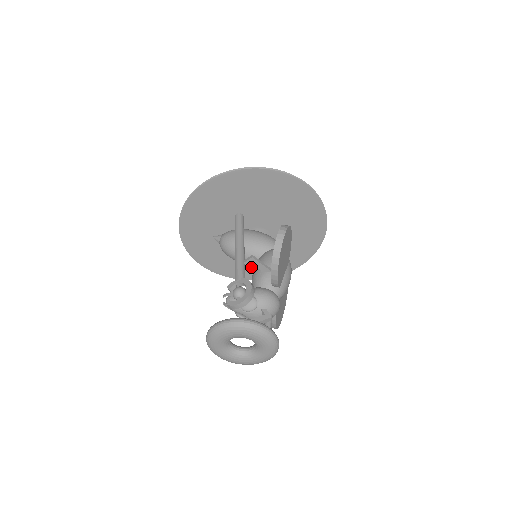
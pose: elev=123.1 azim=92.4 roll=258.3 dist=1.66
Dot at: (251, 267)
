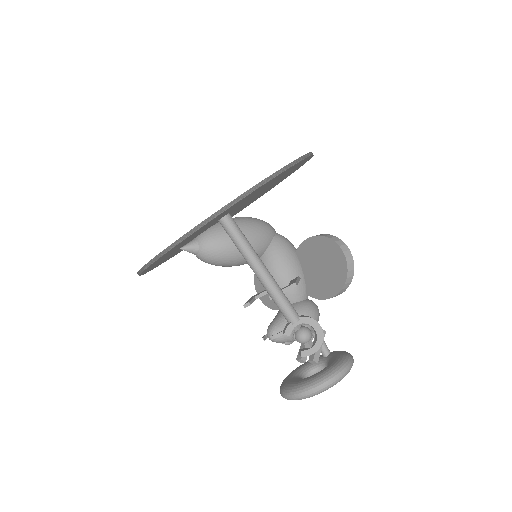
Dot at: occluded
